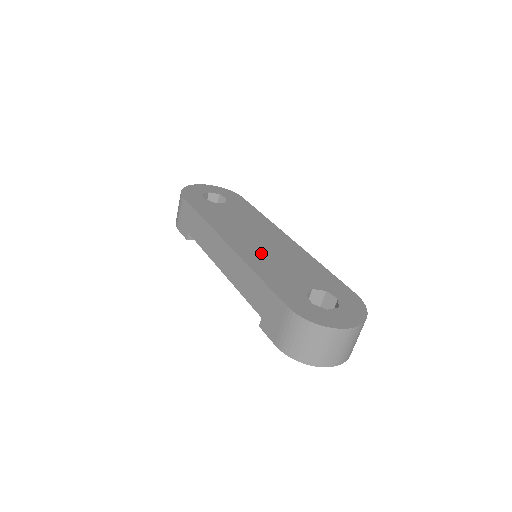
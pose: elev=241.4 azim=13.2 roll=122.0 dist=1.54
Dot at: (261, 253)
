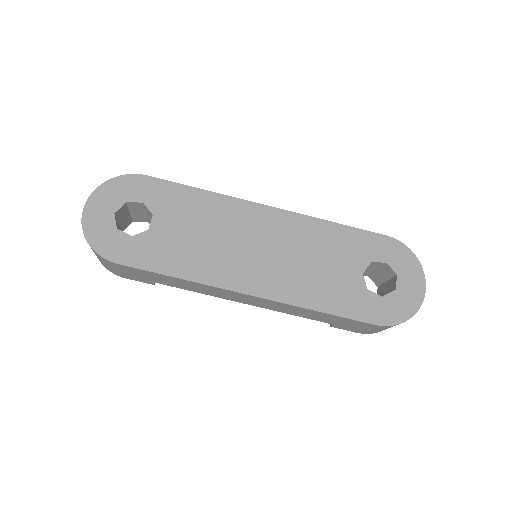
Dot at: (284, 272)
